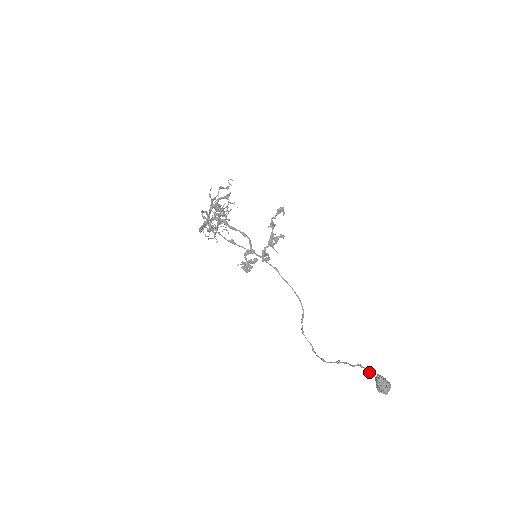
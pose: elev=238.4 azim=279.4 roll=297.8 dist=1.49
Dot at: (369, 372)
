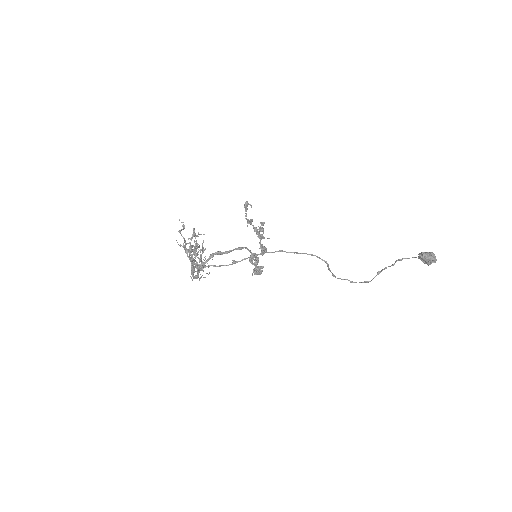
Dot at: occluded
